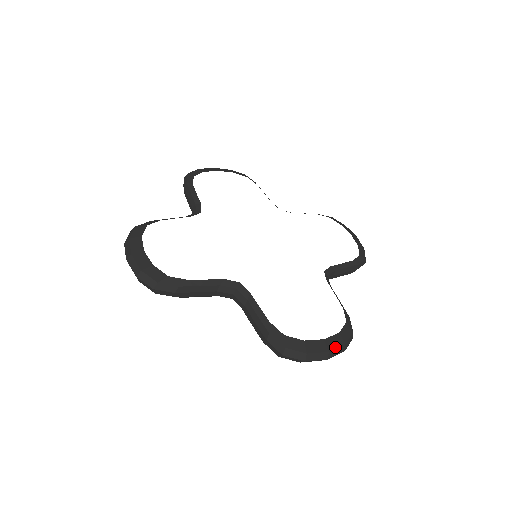
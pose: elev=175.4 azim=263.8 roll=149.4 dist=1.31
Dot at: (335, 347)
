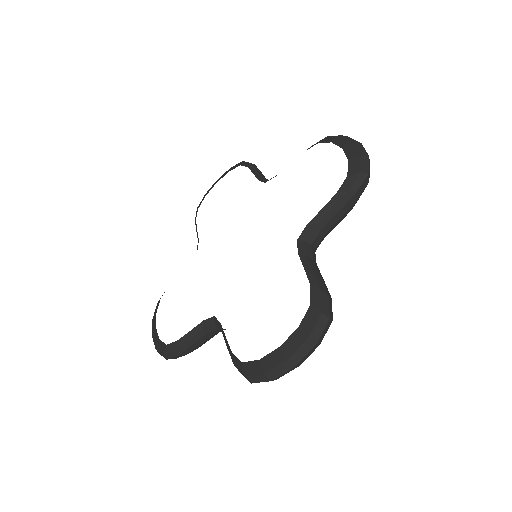
Dot at: (295, 349)
